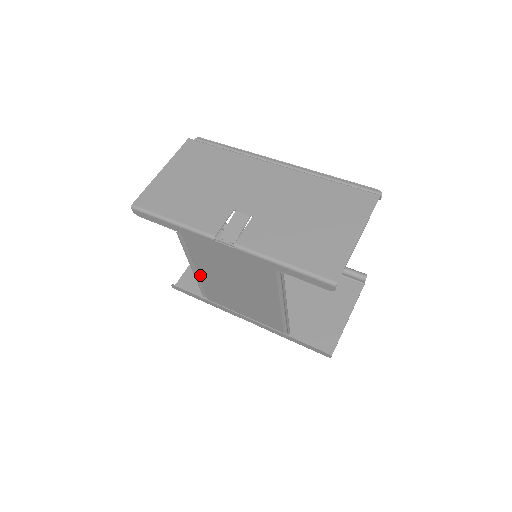
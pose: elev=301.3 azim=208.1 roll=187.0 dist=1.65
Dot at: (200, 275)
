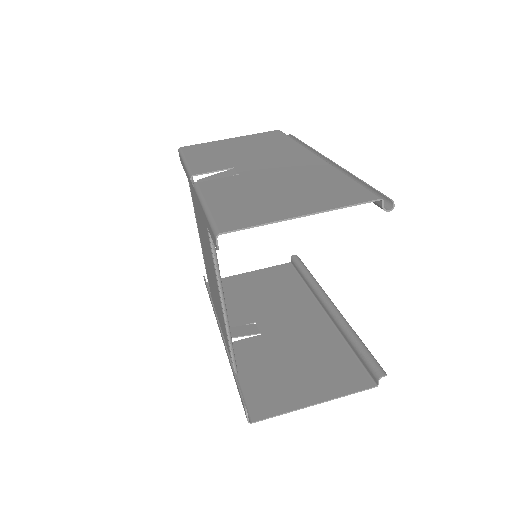
Dot at: occluded
